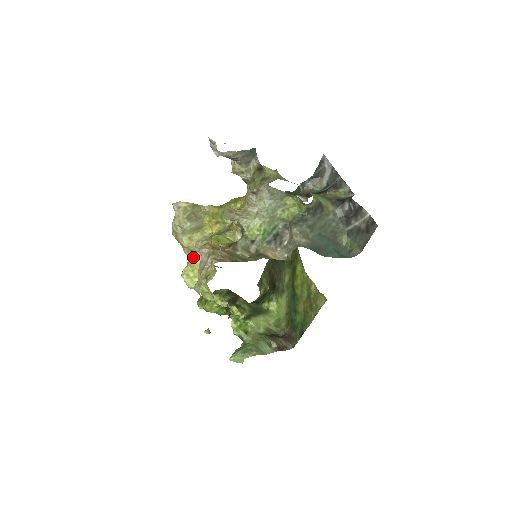
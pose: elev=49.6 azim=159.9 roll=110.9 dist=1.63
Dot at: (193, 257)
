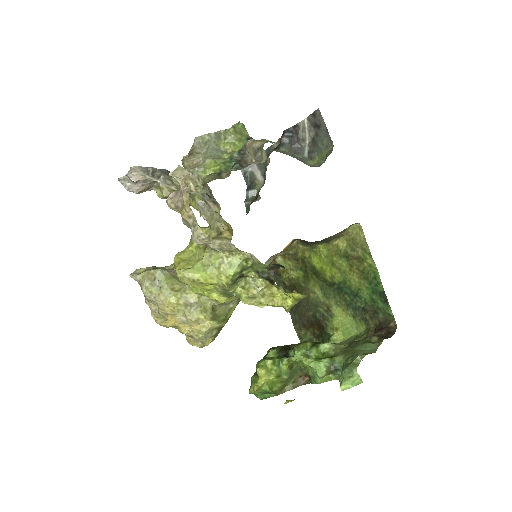
Dot at: (178, 256)
